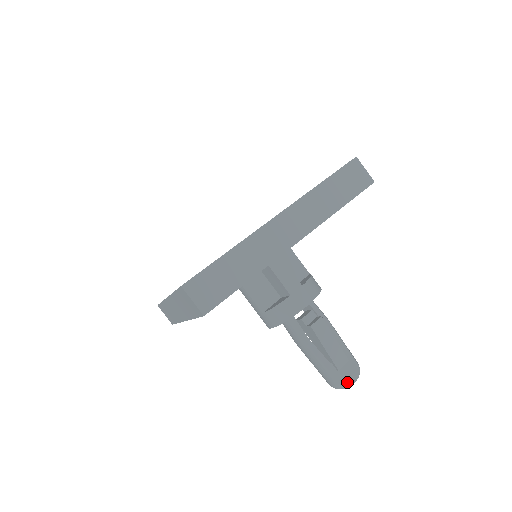
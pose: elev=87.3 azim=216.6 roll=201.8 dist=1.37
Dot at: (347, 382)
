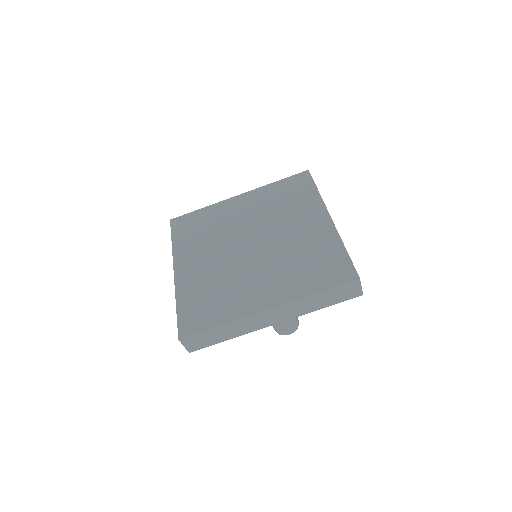
Dot at: (284, 334)
